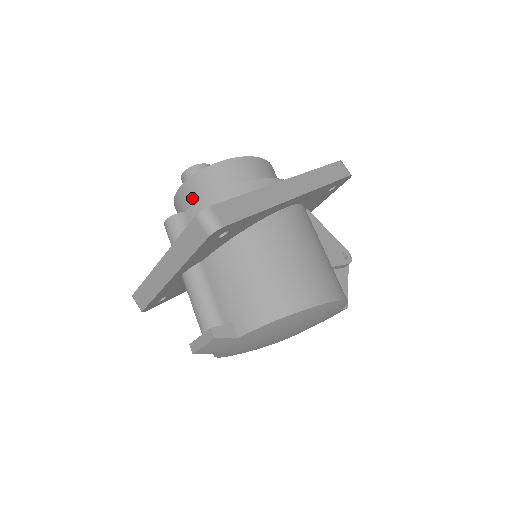
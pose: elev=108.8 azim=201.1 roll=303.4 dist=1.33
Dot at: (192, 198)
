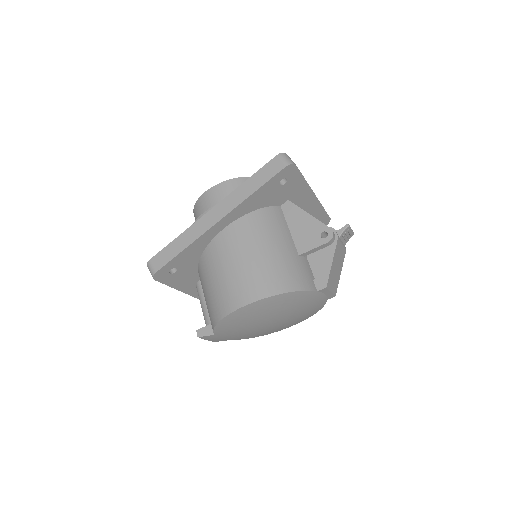
Dot at: occluded
